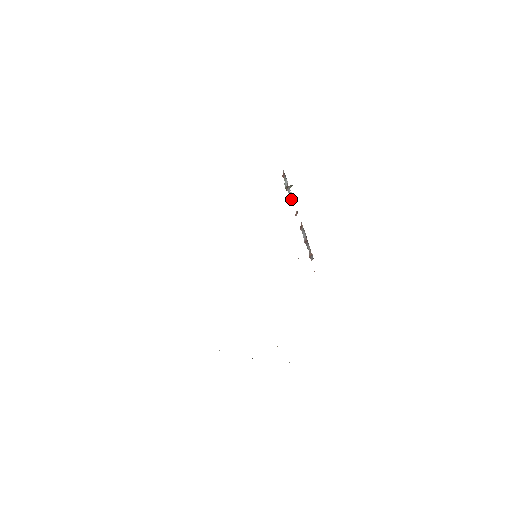
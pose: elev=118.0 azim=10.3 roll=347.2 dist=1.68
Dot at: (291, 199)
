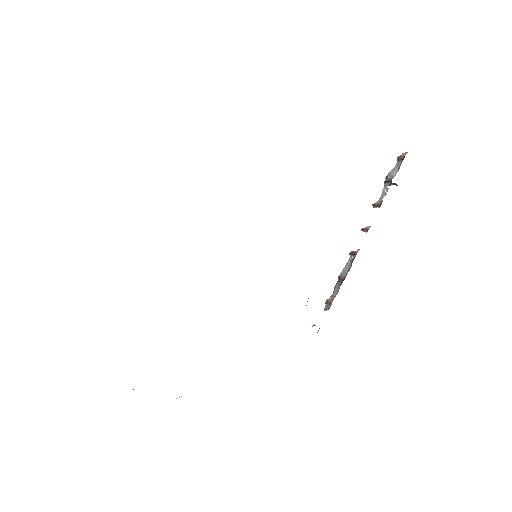
Dot at: (377, 203)
